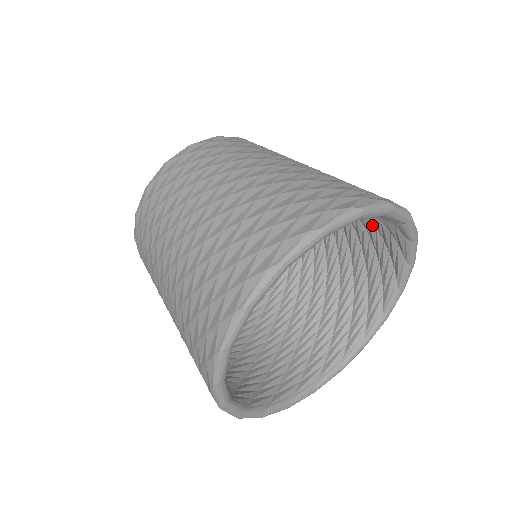
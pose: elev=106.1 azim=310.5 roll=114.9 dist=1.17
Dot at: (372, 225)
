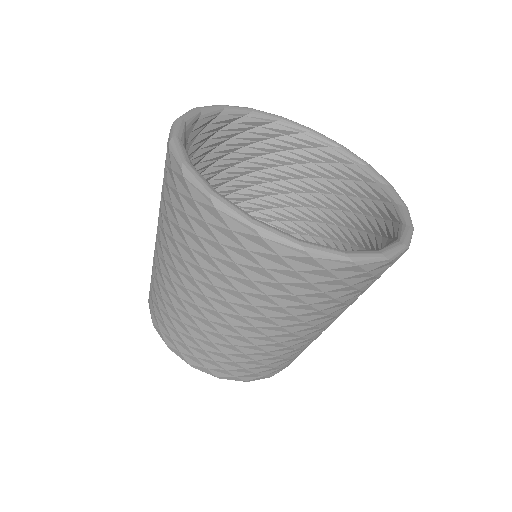
Dot at: (295, 166)
